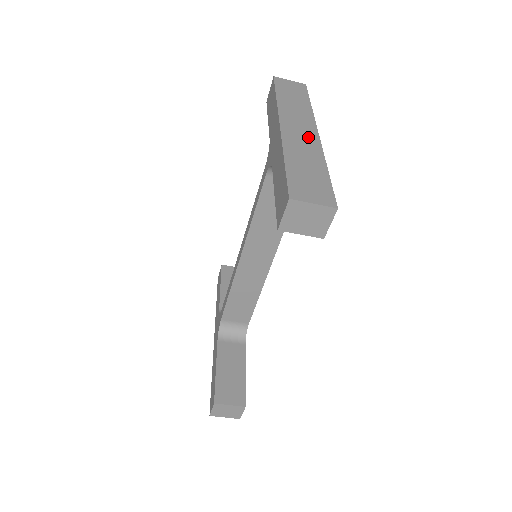
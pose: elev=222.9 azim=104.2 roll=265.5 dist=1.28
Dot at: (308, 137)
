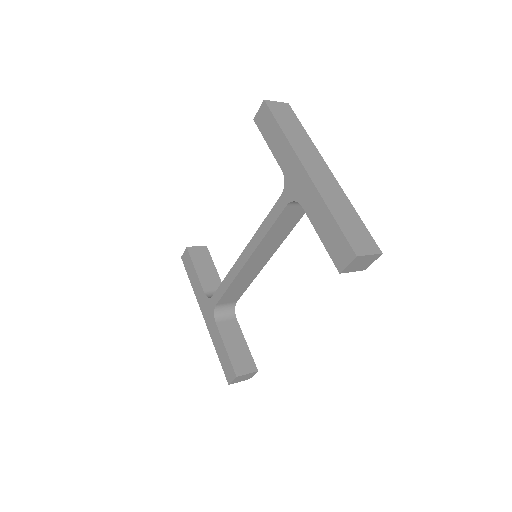
Dot at: (328, 178)
